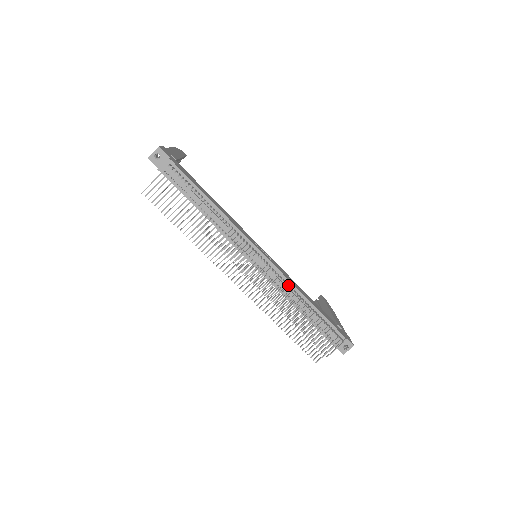
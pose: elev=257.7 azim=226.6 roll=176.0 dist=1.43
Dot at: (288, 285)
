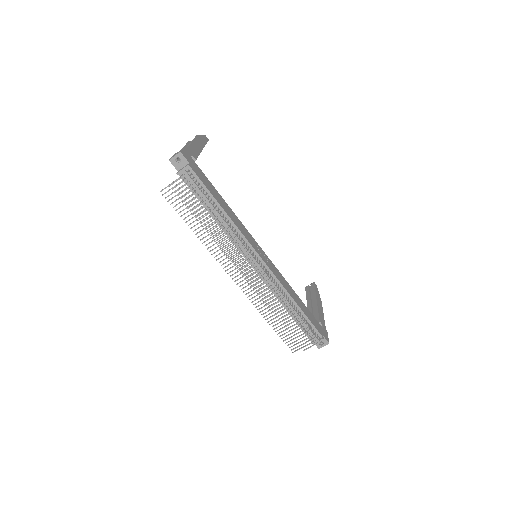
Dot at: (280, 287)
